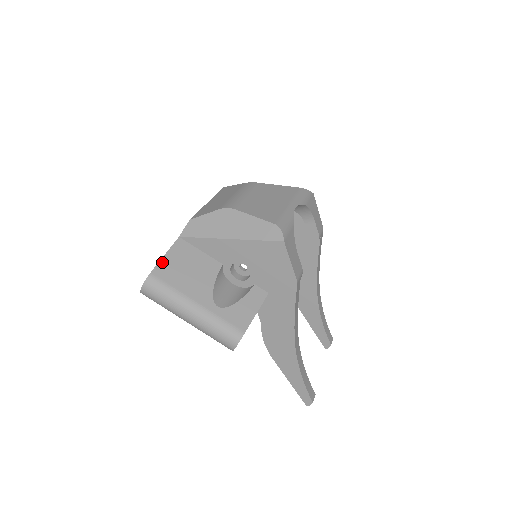
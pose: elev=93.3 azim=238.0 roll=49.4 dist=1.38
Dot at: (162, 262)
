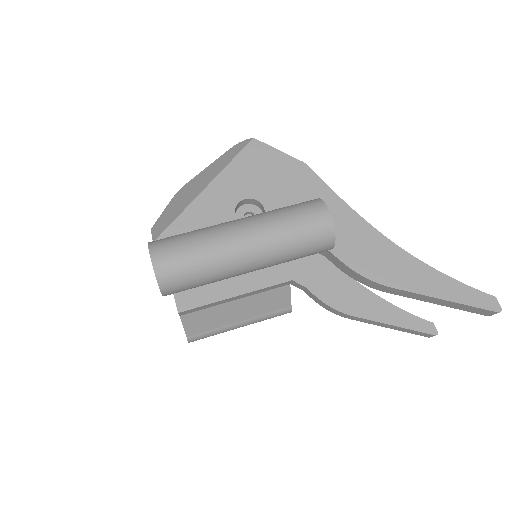
Dot at: occluded
